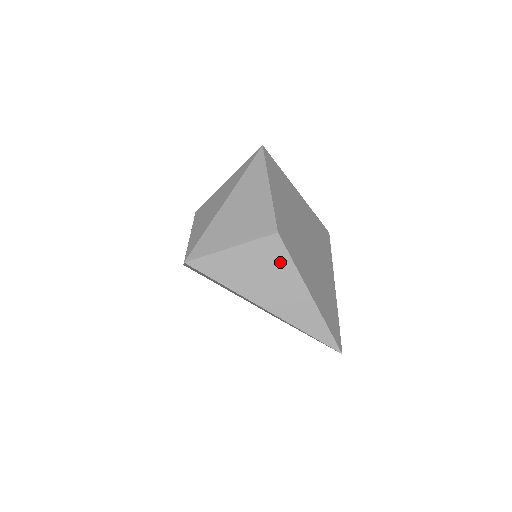
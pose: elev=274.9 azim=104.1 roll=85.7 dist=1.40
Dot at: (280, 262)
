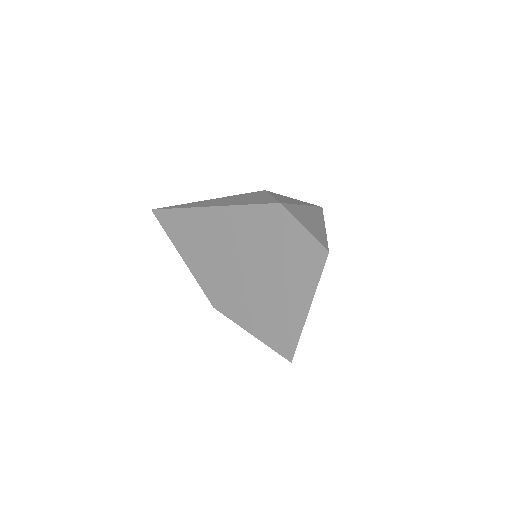
Dot at: (316, 268)
